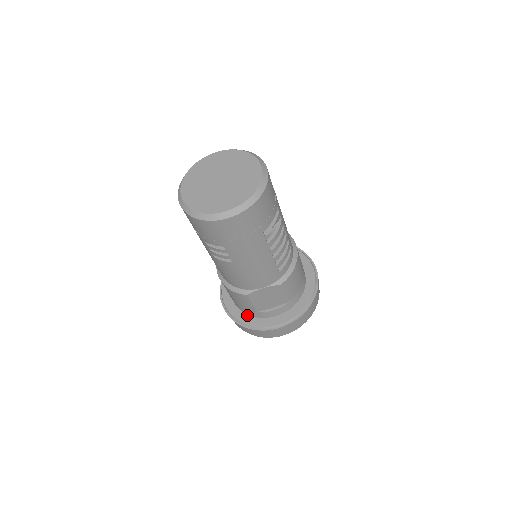
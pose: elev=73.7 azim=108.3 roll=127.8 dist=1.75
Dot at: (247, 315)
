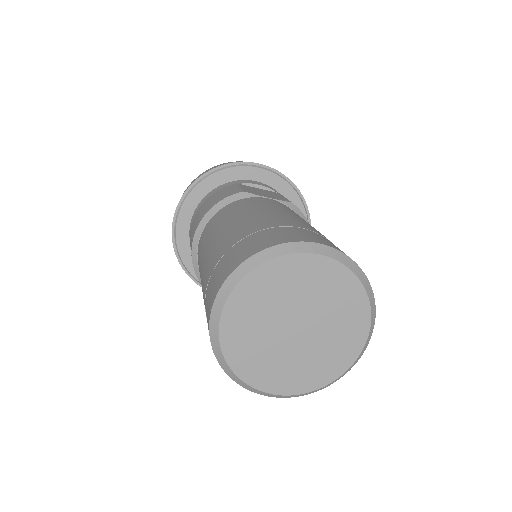
Dot at: occluded
